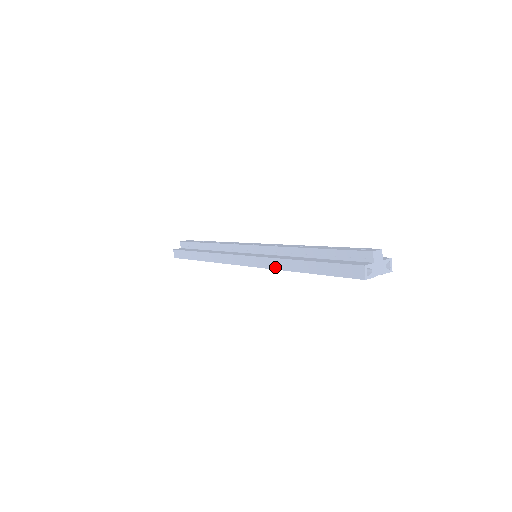
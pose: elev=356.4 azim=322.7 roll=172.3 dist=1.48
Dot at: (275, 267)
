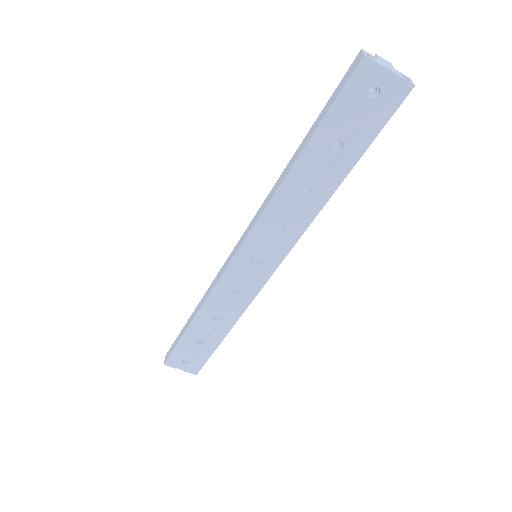
Dot at: (268, 201)
